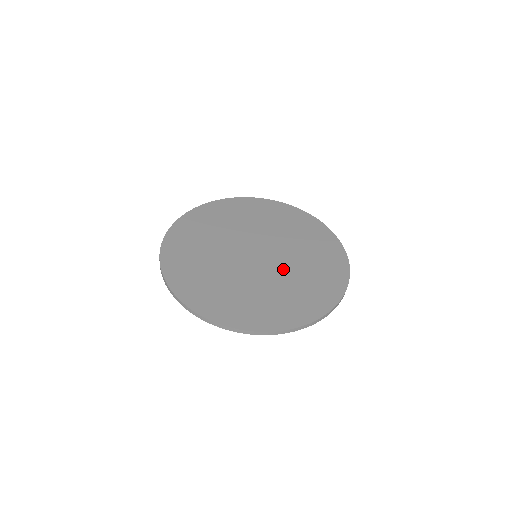
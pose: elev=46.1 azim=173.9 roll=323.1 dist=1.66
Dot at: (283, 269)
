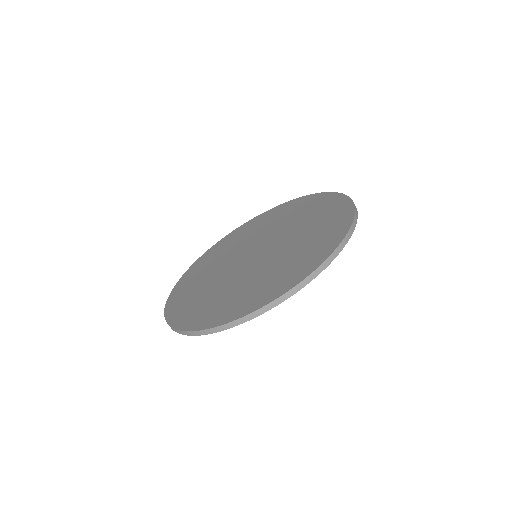
Dot at: (274, 256)
